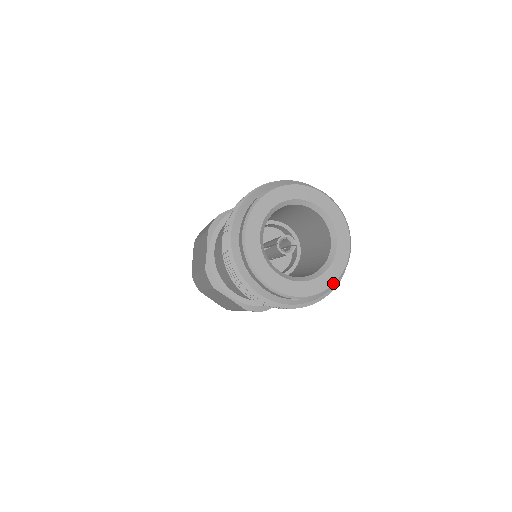
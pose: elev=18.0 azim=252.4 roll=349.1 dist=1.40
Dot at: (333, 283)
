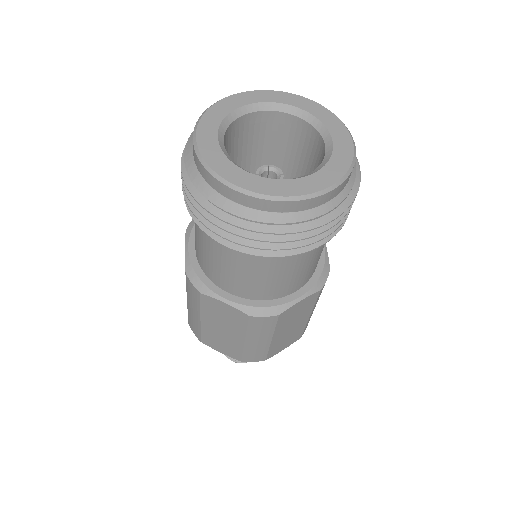
Dot at: (339, 179)
